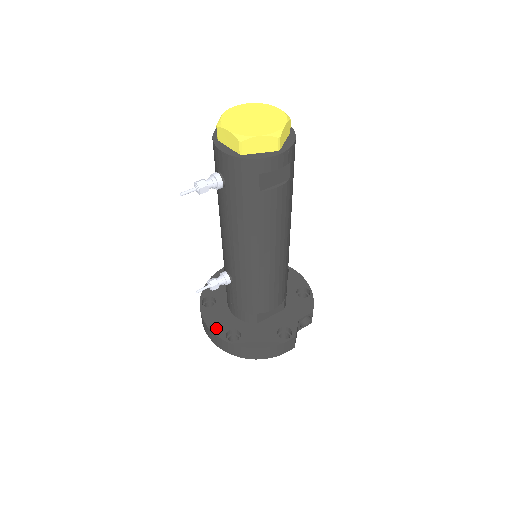
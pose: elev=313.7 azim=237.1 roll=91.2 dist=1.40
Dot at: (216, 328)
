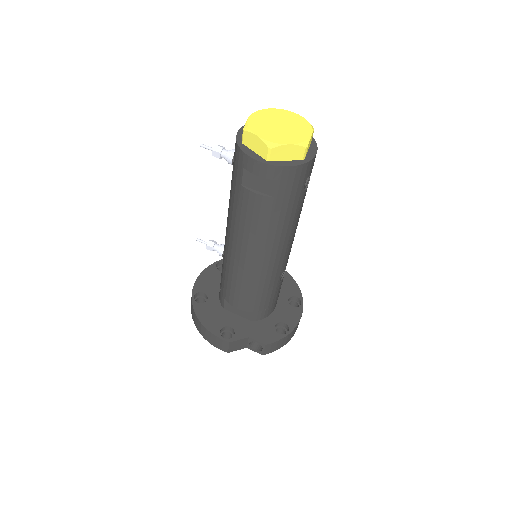
Dot at: (200, 283)
